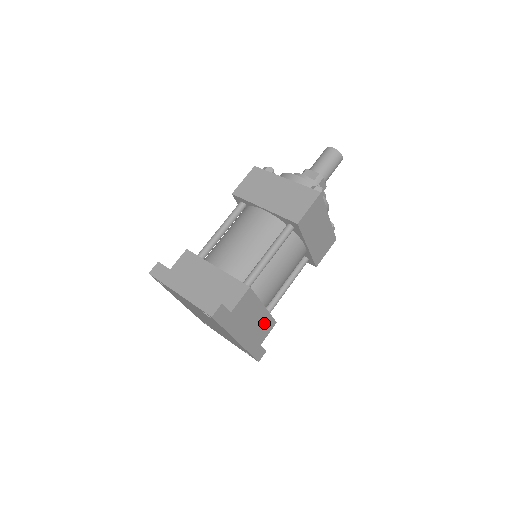
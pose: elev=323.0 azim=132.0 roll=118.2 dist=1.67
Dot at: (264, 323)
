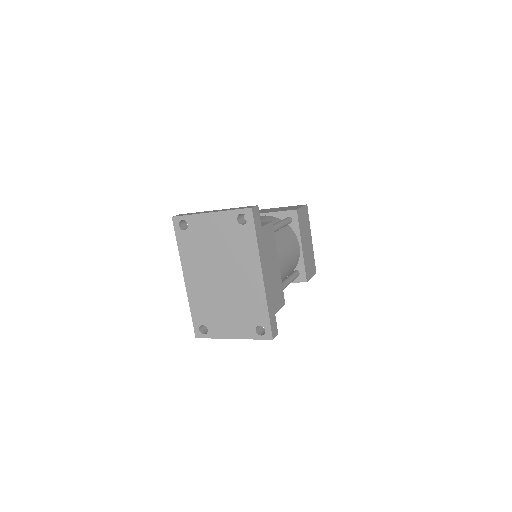
Dot at: (278, 287)
